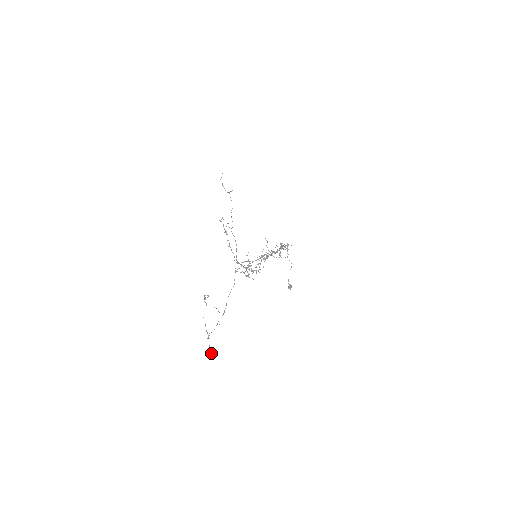
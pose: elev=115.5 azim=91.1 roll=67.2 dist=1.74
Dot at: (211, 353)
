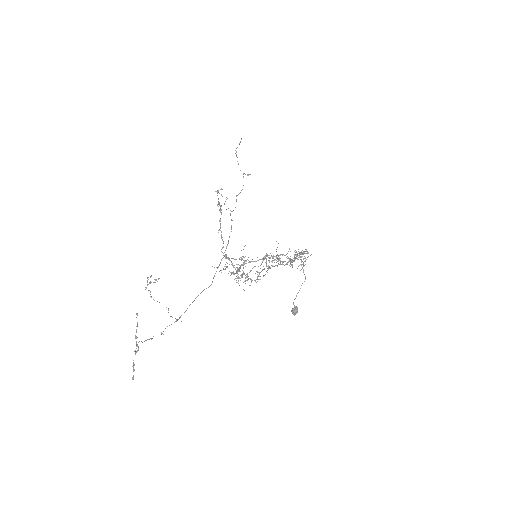
Dot at: (132, 378)
